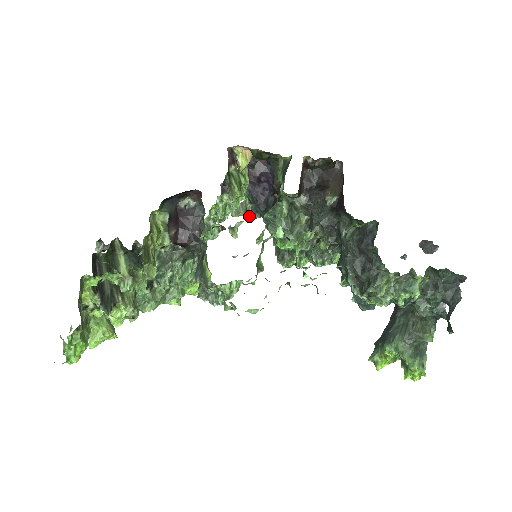
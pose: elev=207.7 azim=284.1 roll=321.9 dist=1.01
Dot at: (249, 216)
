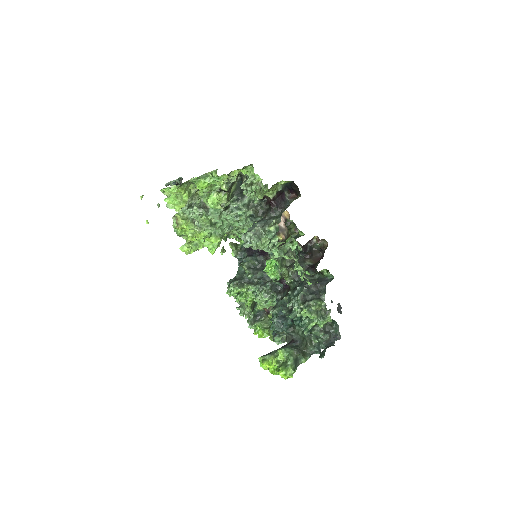
Dot at: (235, 252)
